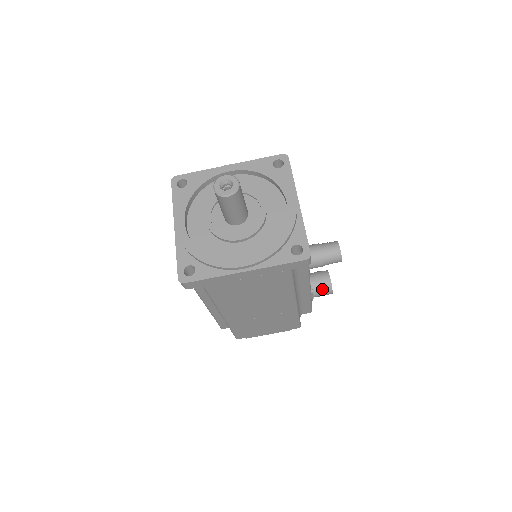
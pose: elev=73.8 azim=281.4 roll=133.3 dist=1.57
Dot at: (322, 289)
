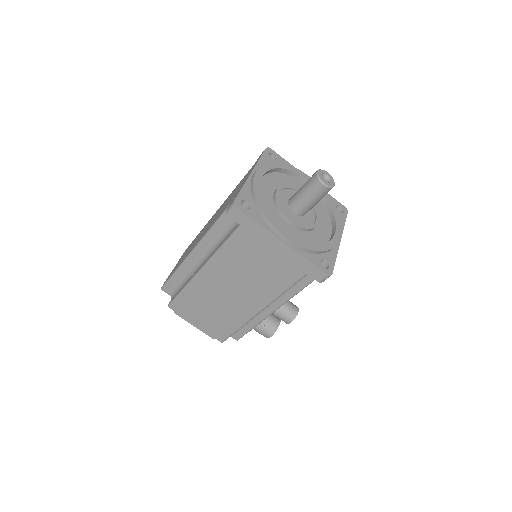
Dot at: (268, 327)
